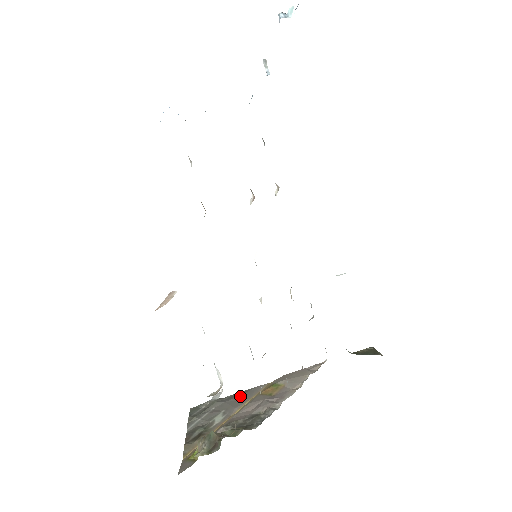
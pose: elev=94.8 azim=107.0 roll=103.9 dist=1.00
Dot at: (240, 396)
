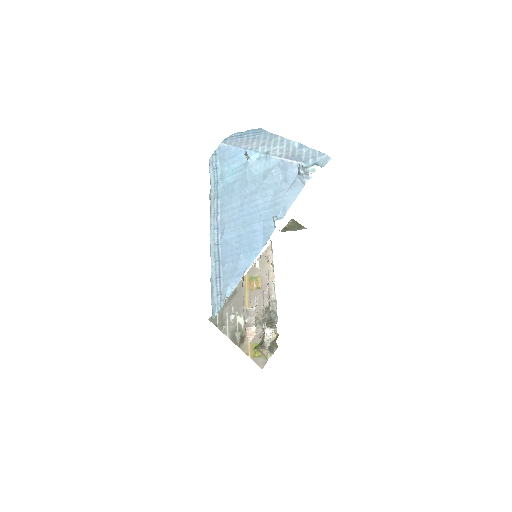
Dot at: (236, 296)
